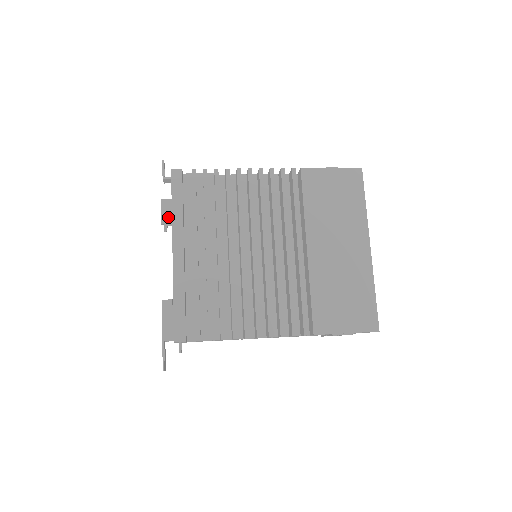
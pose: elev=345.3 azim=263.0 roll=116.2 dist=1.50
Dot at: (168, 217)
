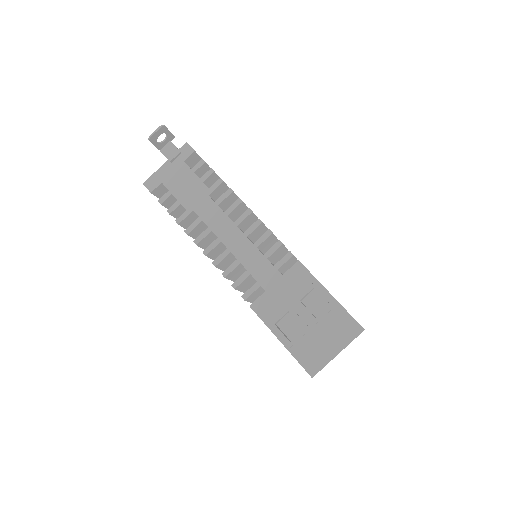
Dot at: occluded
